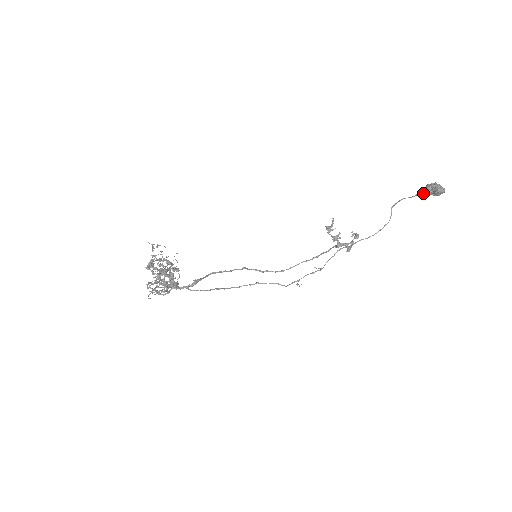
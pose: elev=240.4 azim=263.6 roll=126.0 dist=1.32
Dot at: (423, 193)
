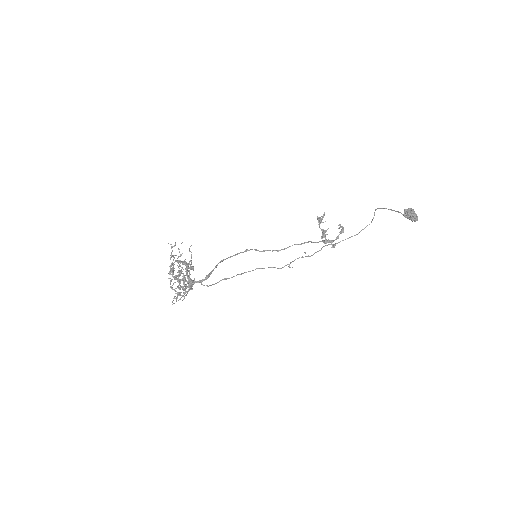
Dot at: occluded
